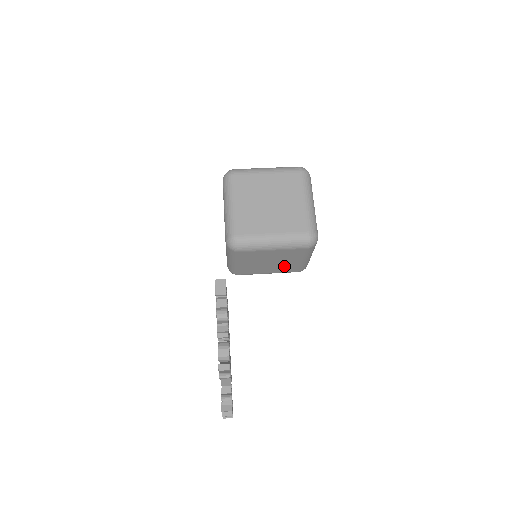
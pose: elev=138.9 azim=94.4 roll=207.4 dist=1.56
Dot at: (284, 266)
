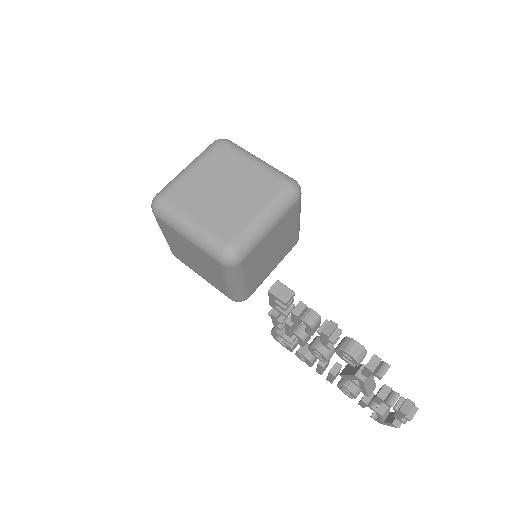
Dot at: (284, 246)
